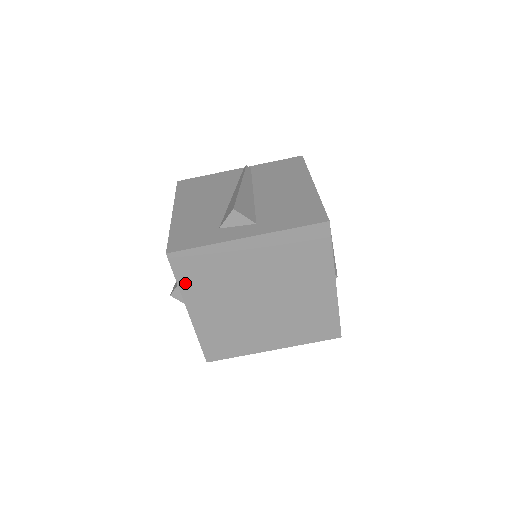
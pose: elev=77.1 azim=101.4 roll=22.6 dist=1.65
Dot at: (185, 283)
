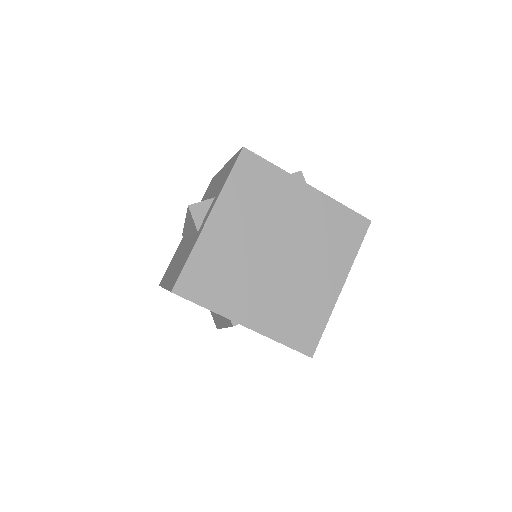
Dot at: (233, 185)
